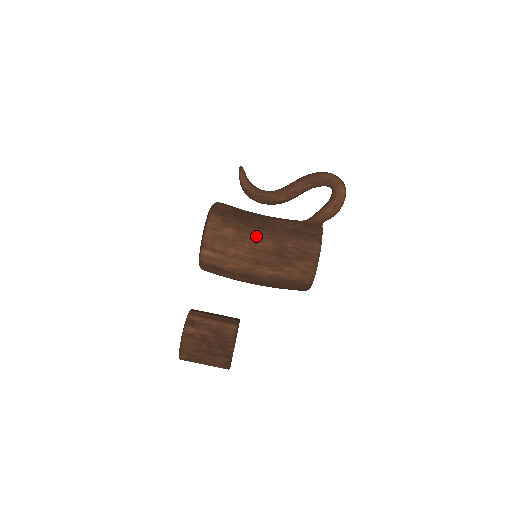
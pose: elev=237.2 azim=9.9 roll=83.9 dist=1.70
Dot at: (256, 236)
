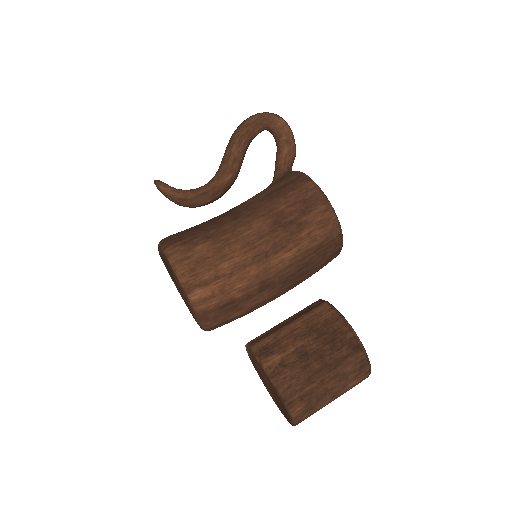
Dot at: (237, 229)
